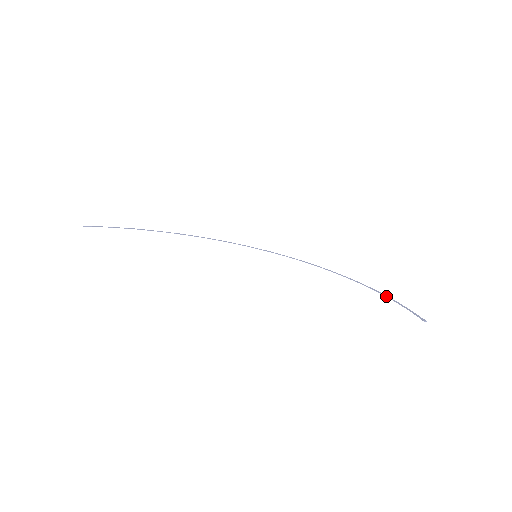
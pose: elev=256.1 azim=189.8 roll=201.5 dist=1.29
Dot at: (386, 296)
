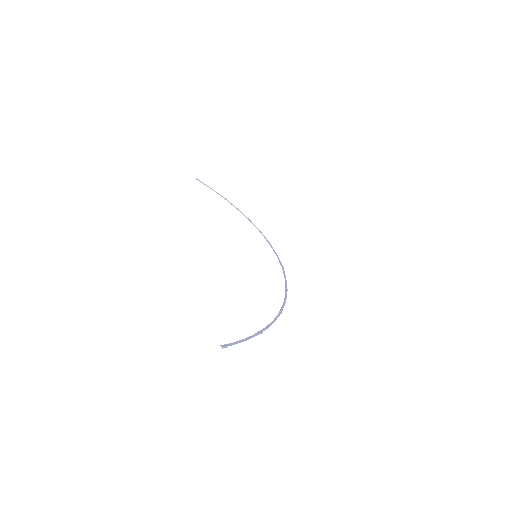
Dot at: (261, 330)
